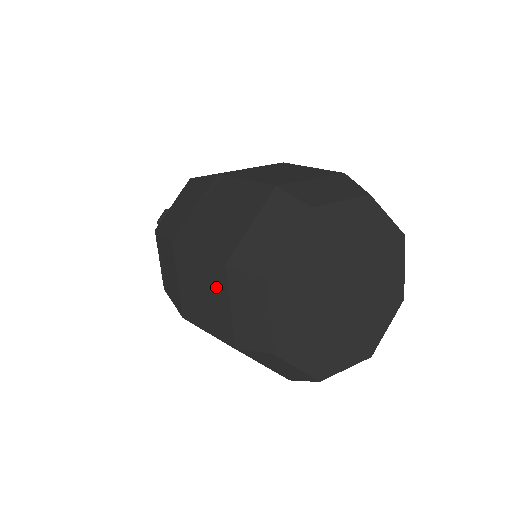
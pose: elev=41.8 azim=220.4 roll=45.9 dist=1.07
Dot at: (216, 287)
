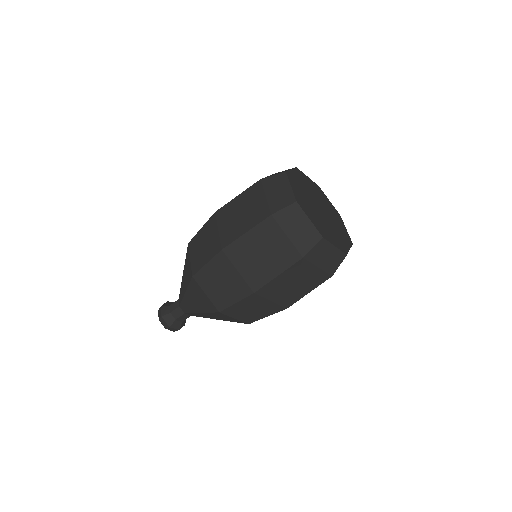
Dot at: (254, 197)
